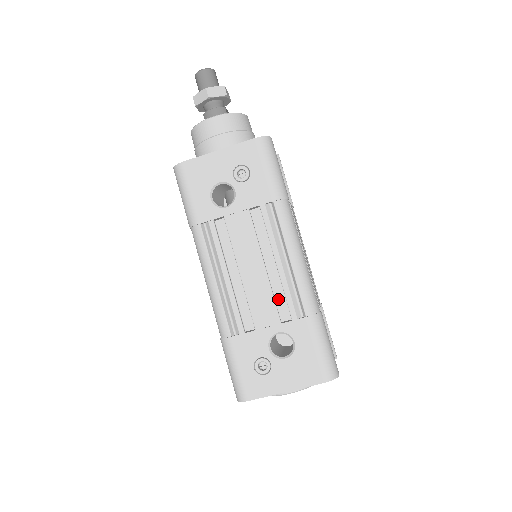
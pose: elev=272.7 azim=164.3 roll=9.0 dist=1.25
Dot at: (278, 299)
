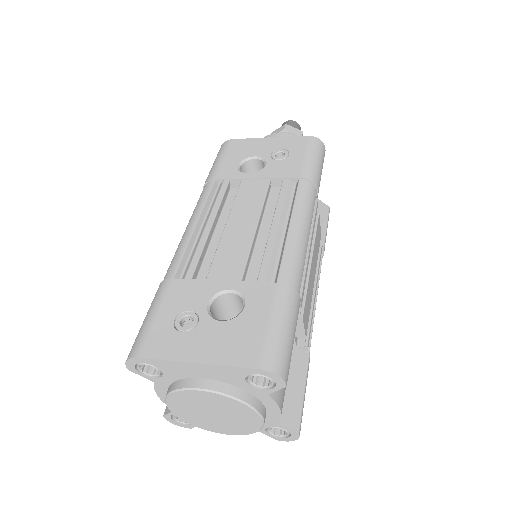
Dot at: (253, 266)
